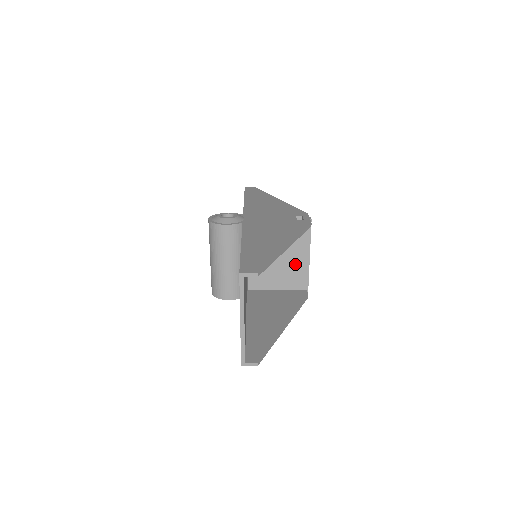
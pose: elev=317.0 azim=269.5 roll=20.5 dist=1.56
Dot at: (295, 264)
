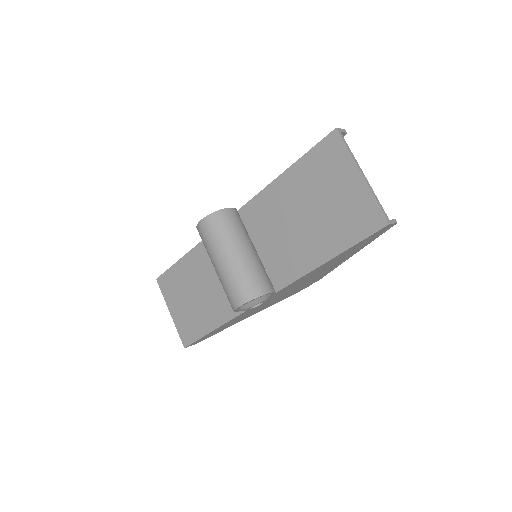
Dot at: occluded
